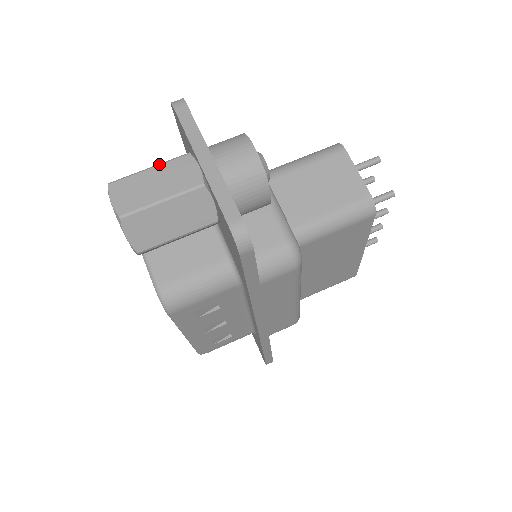
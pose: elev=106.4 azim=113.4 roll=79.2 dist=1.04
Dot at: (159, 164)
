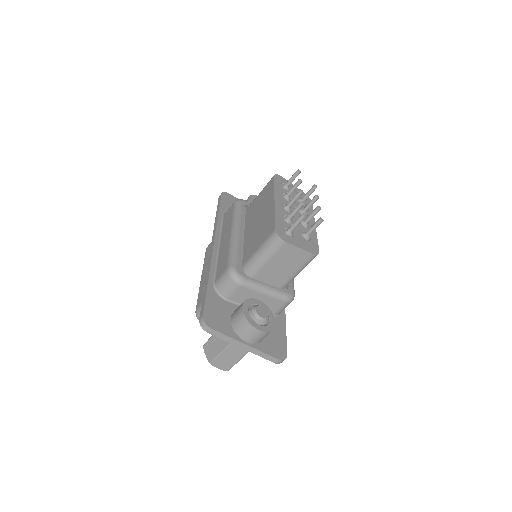
Dot at: (224, 351)
